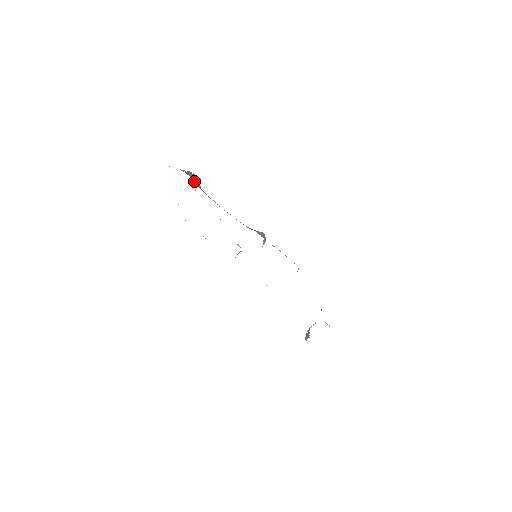
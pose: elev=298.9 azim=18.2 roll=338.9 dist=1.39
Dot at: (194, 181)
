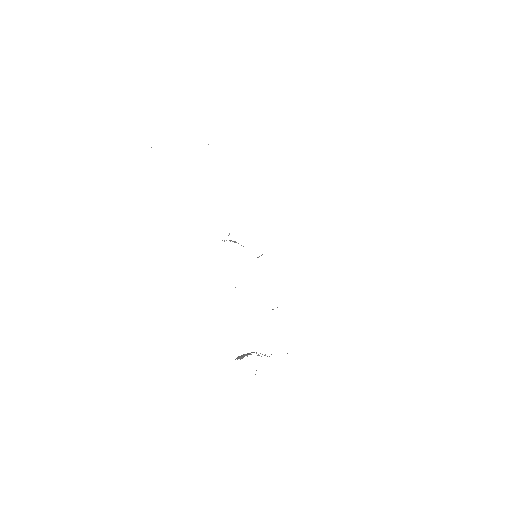
Dot at: occluded
